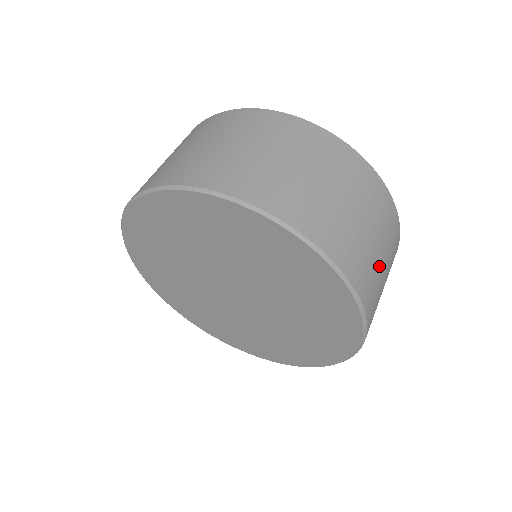
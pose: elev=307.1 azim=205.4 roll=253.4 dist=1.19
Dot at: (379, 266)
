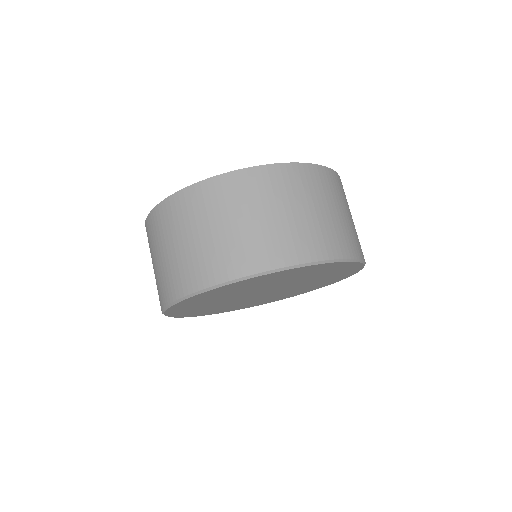
Dot at: occluded
